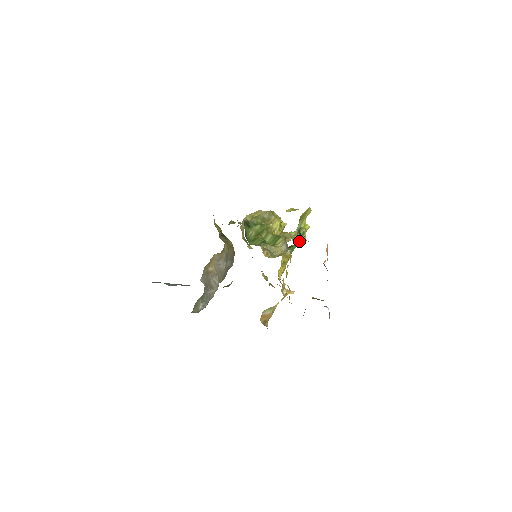
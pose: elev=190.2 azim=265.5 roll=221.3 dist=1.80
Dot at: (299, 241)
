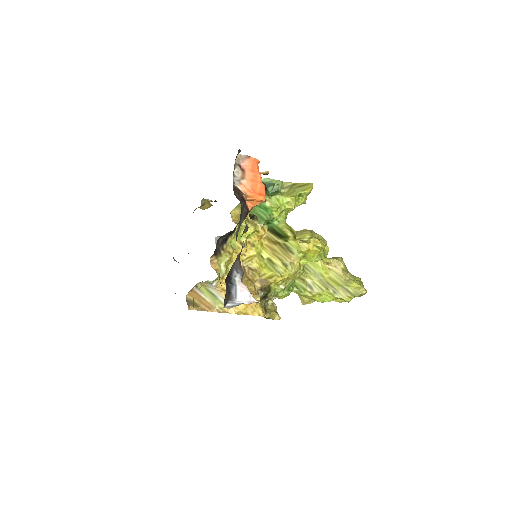
Dot at: (303, 243)
